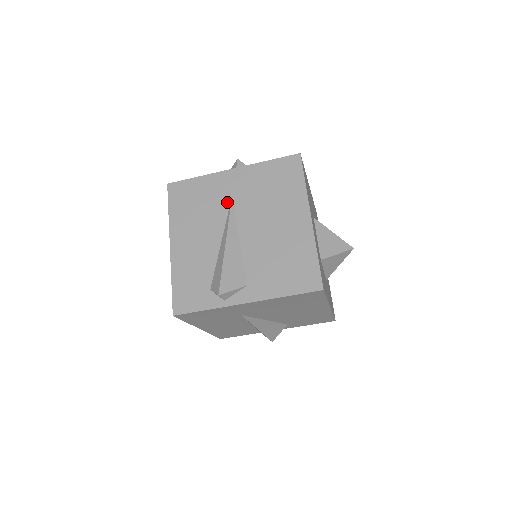
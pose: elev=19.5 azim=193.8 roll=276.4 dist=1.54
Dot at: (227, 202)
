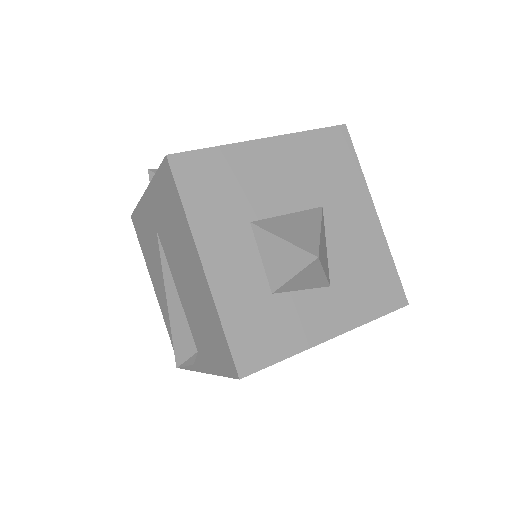
Dot at: (157, 240)
